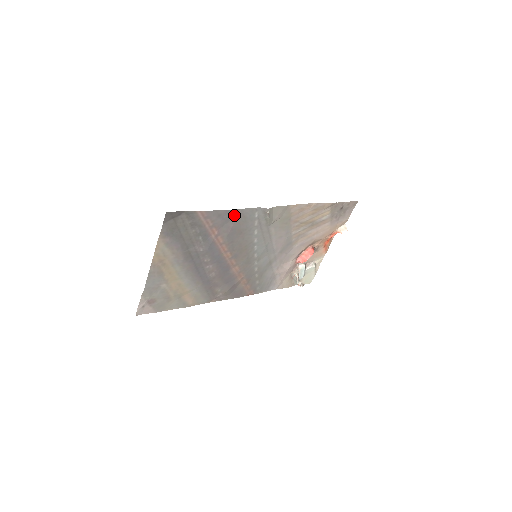
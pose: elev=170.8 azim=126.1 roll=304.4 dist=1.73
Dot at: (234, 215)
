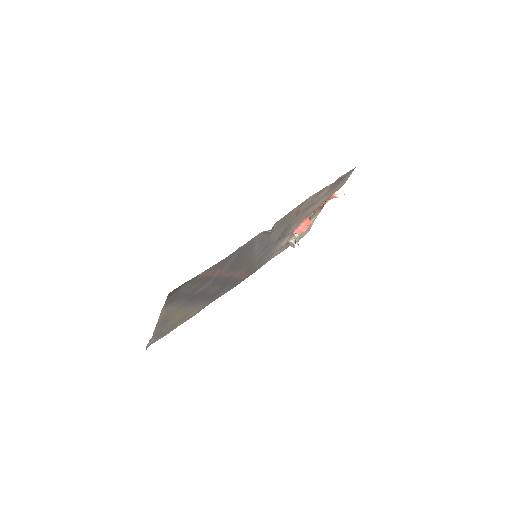
Dot at: (236, 252)
